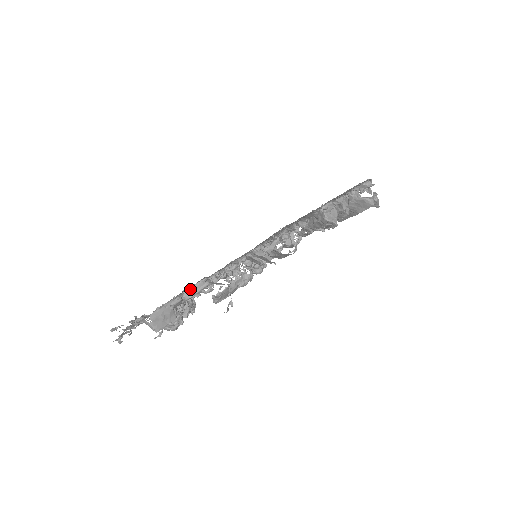
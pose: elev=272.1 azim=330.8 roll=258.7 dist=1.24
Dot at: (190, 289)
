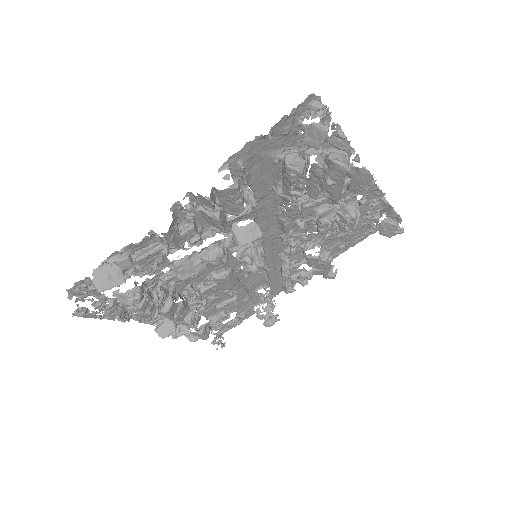
Dot at: (143, 251)
